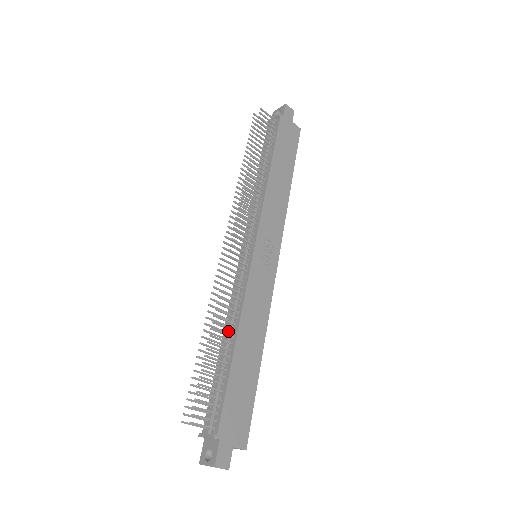
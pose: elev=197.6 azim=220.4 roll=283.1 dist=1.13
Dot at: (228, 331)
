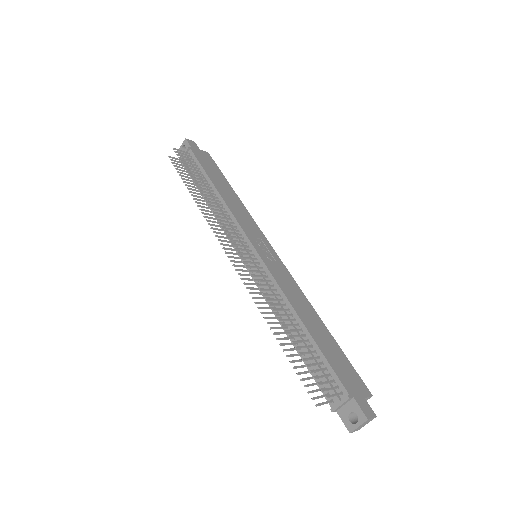
Dot at: (287, 318)
